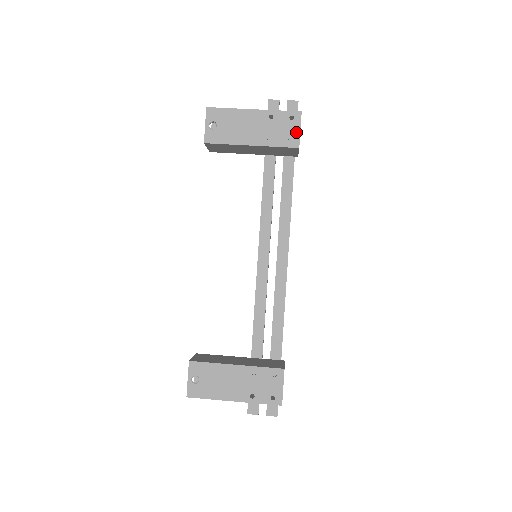
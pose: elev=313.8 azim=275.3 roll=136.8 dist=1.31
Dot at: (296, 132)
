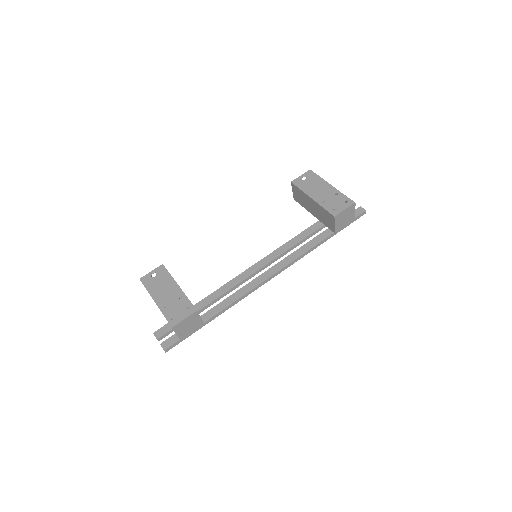
Dot at: (341, 209)
